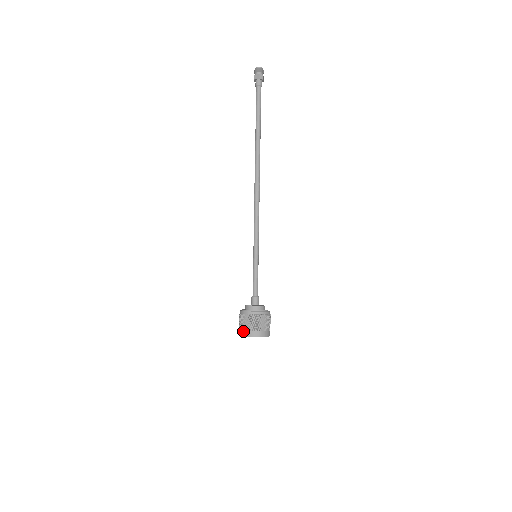
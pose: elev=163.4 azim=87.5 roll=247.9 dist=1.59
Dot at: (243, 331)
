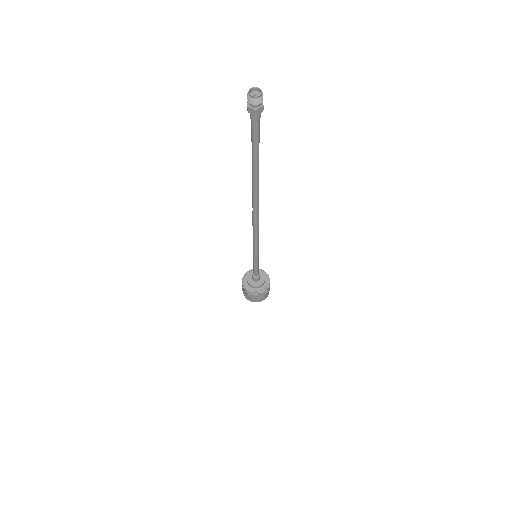
Dot at: (247, 298)
